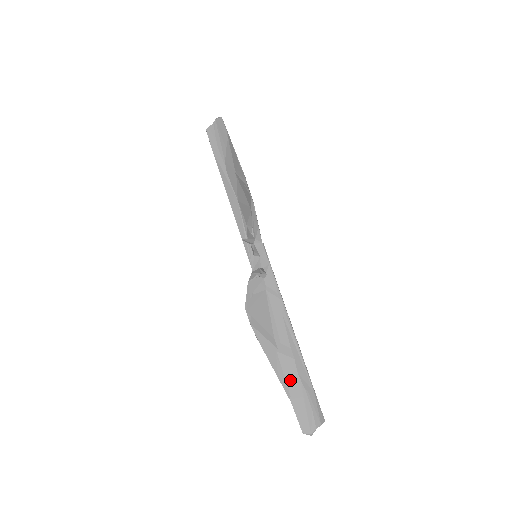
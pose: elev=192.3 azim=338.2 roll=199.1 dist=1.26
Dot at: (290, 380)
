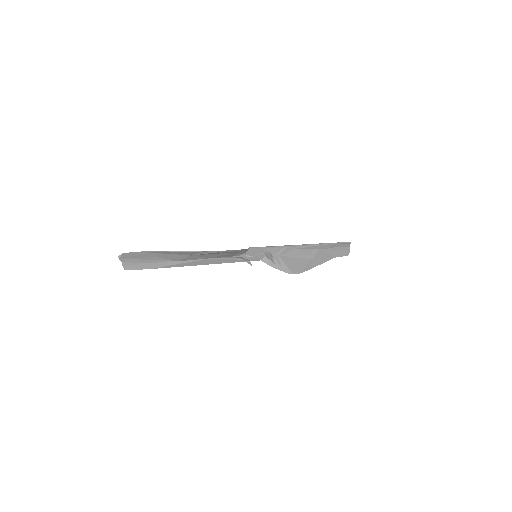
Dot at: (327, 255)
